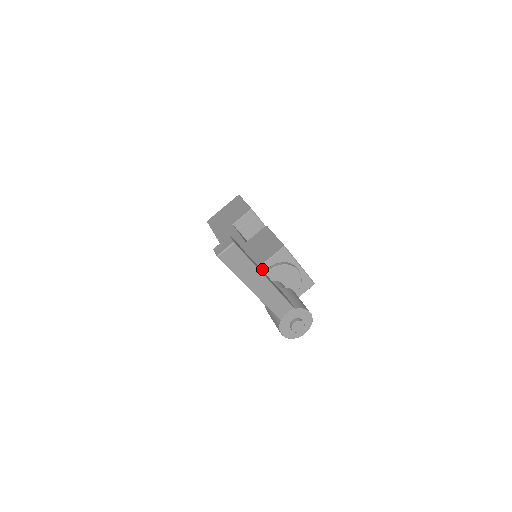
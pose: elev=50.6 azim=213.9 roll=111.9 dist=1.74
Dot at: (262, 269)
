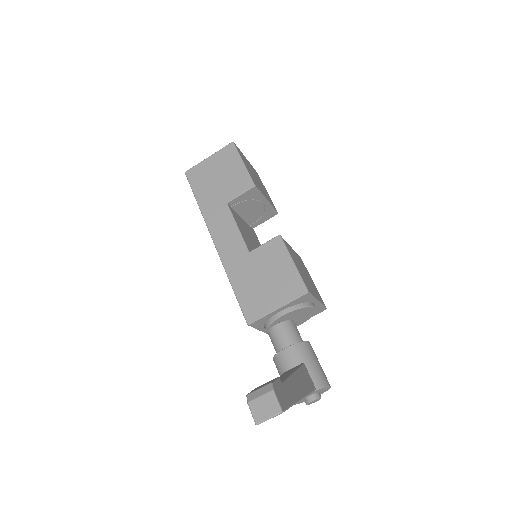
Dot at: (274, 313)
